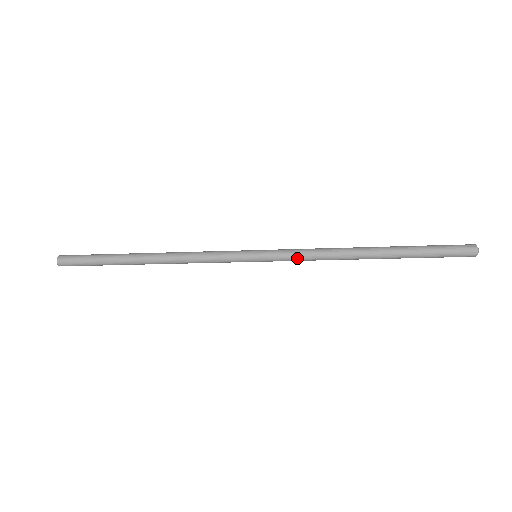
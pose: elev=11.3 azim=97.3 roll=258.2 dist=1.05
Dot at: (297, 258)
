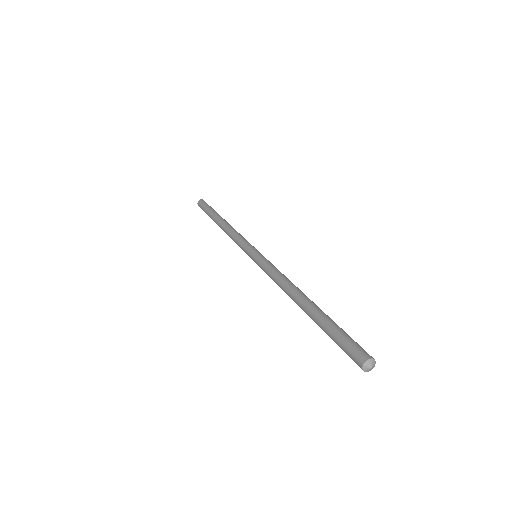
Dot at: occluded
